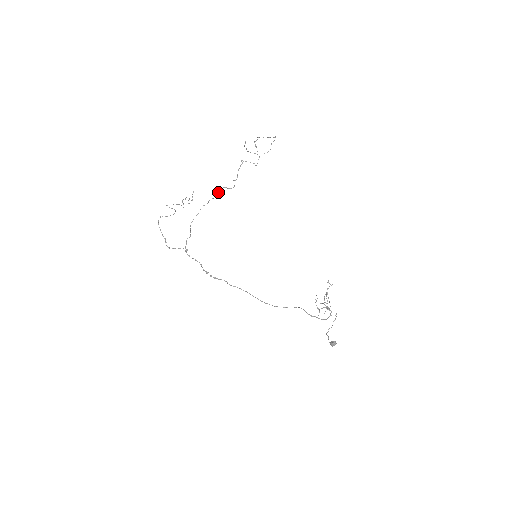
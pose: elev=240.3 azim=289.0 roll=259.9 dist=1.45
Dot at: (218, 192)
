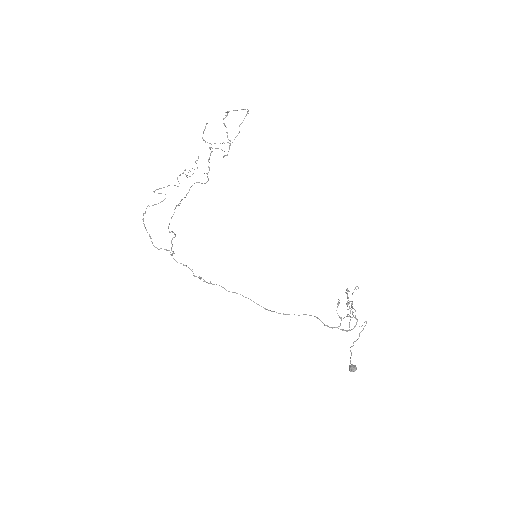
Dot at: occluded
